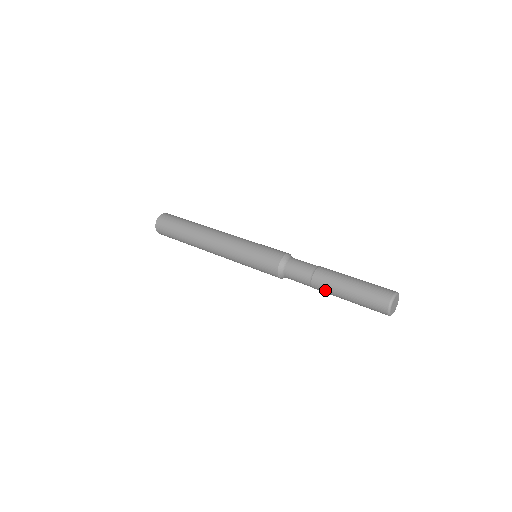
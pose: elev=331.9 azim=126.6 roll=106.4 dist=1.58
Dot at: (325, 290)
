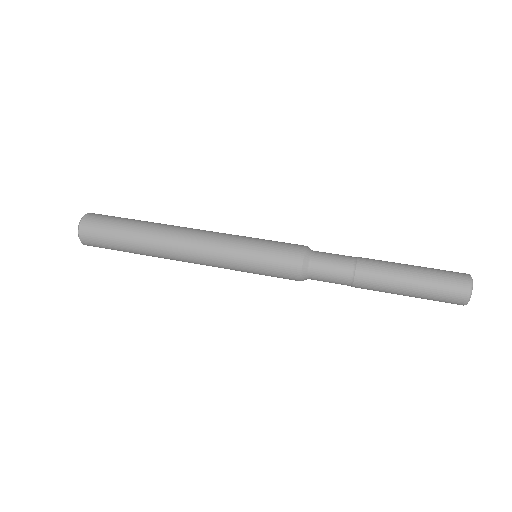
Dot at: (374, 289)
